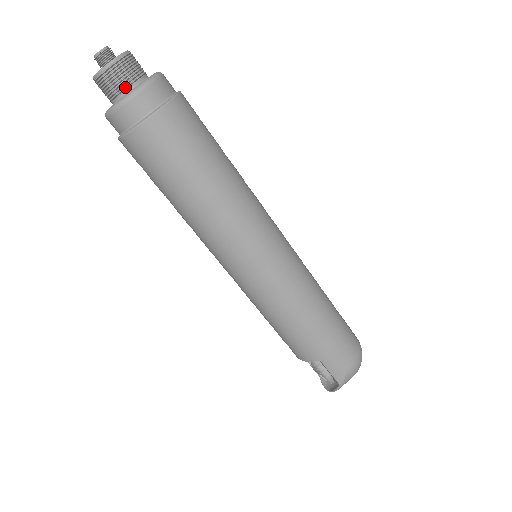
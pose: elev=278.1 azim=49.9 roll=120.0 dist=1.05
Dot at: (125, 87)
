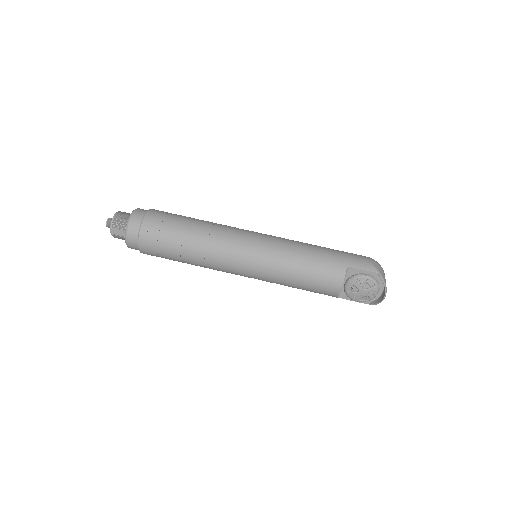
Dot at: (128, 217)
